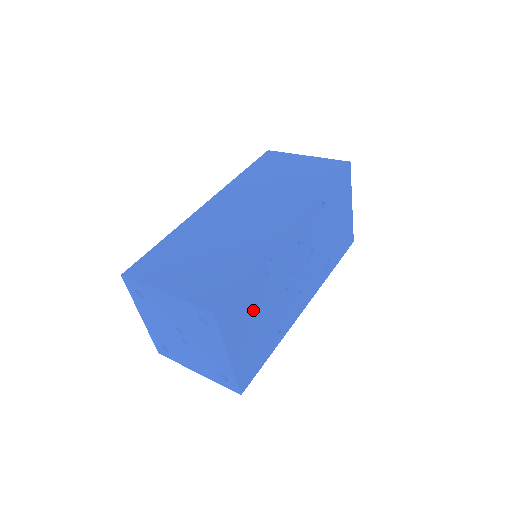
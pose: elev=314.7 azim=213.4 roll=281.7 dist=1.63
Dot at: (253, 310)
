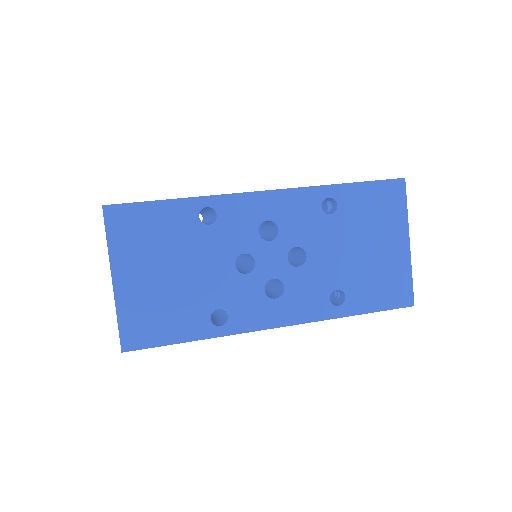
Dot at: (168, 251)
